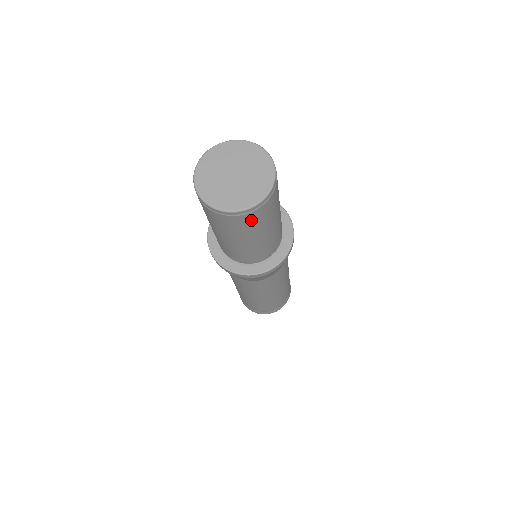
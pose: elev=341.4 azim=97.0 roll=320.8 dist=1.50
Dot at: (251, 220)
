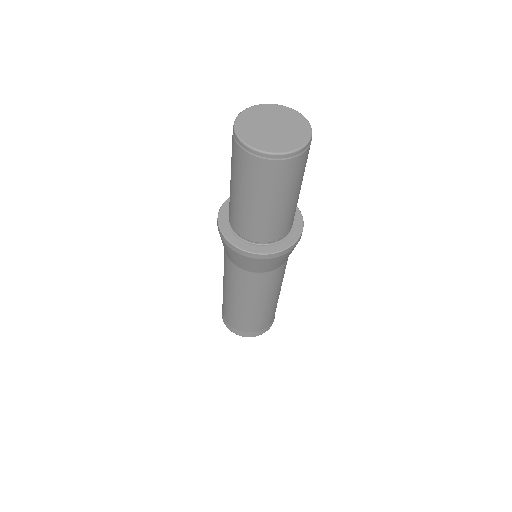
Dot at: (258, 170)
